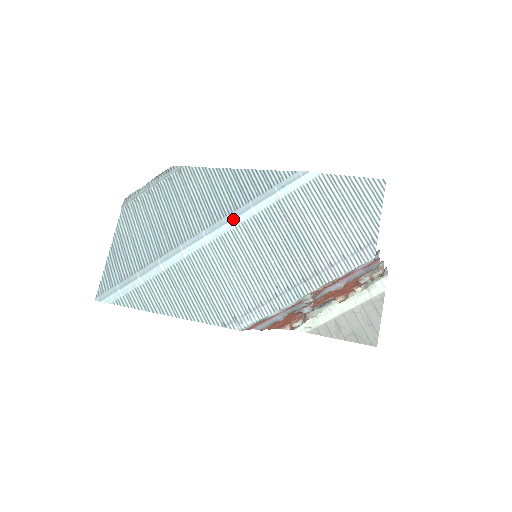
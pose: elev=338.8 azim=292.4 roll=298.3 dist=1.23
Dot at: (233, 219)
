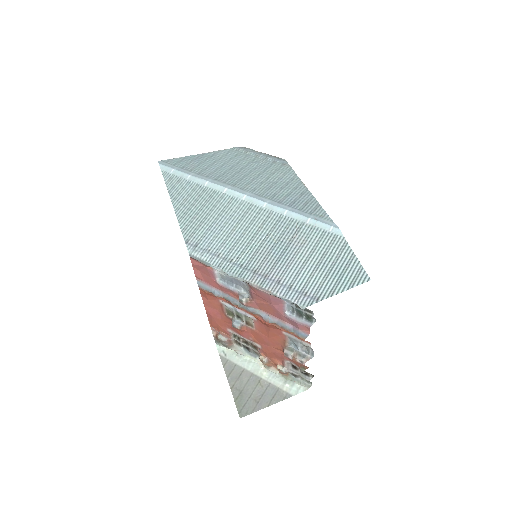
Dot at: (270, 204)
